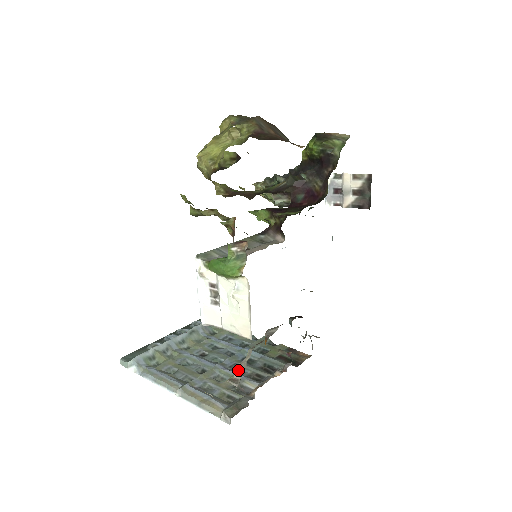
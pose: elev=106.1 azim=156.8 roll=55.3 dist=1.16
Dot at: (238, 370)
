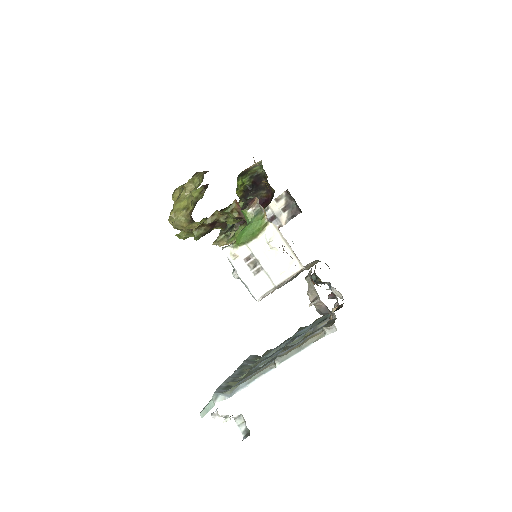
Dot at: (310, 296)
